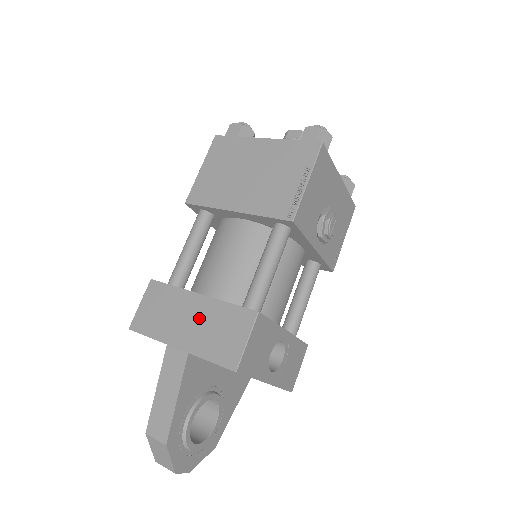
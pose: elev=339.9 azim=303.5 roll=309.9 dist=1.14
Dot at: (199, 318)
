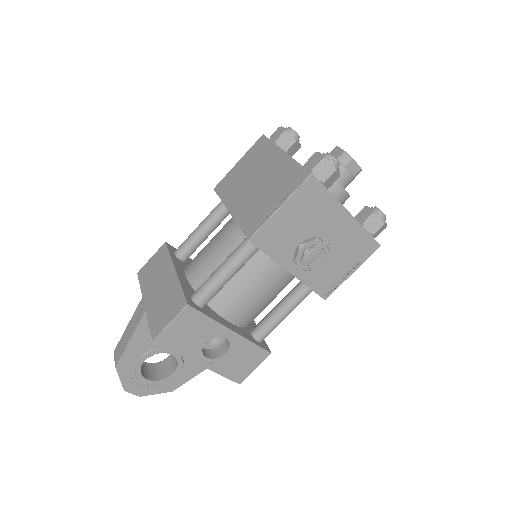
Dot at: (164, 288)
